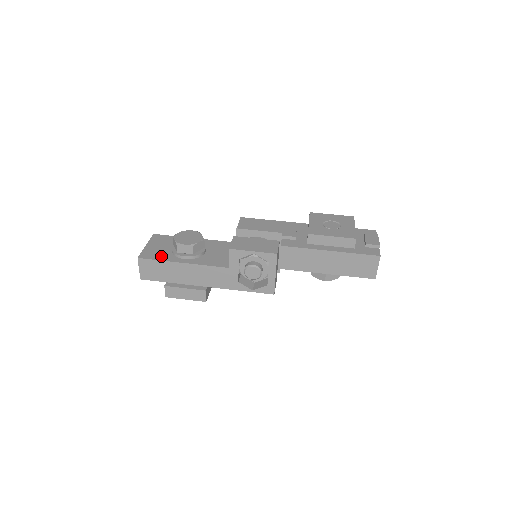
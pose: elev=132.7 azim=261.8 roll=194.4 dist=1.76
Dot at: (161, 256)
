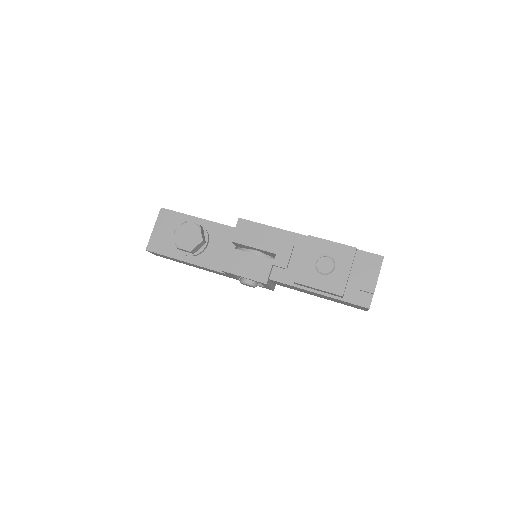
Dot at: (166, 249)
